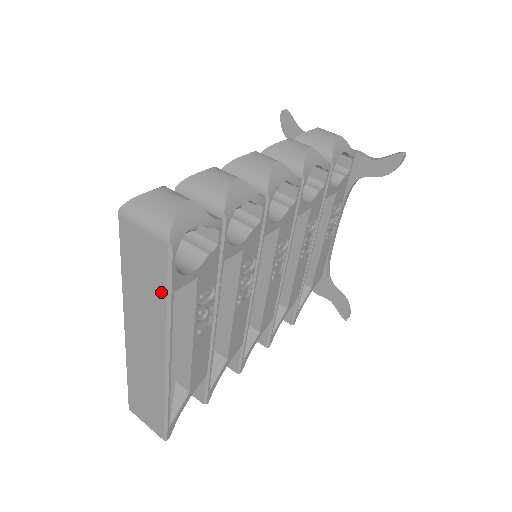
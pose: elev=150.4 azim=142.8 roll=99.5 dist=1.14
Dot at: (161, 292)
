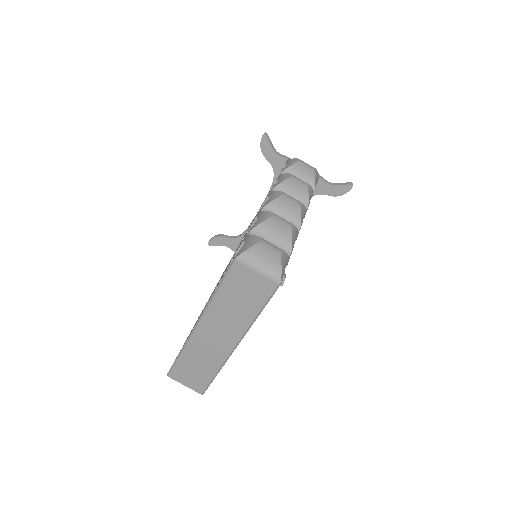
Dot at: (255, 309)
